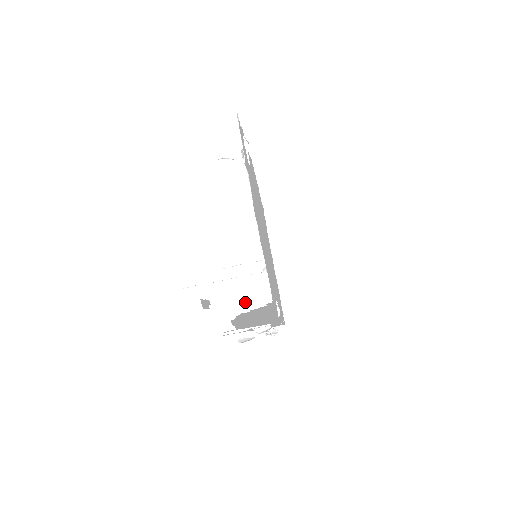
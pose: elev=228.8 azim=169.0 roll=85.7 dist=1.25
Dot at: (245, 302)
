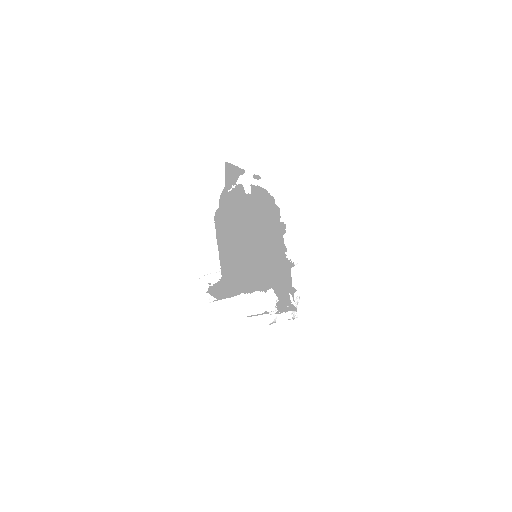
Dot at: occluded
